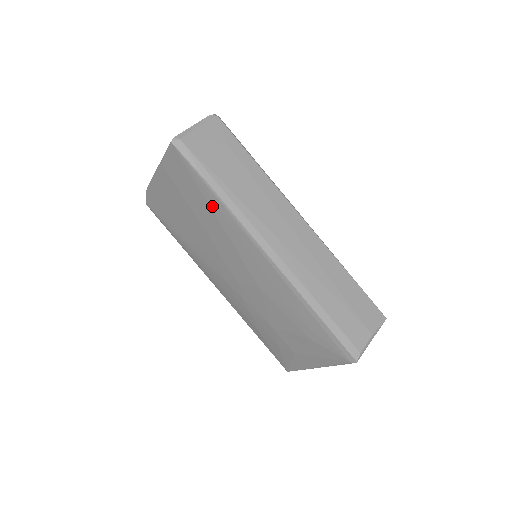
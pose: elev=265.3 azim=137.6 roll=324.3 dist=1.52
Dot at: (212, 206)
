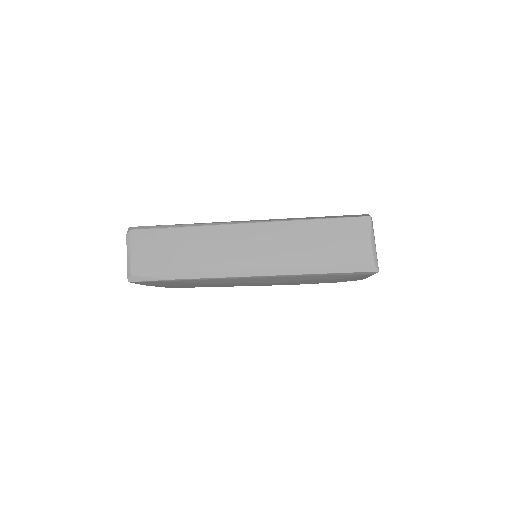
Dot at: (192, 282)
